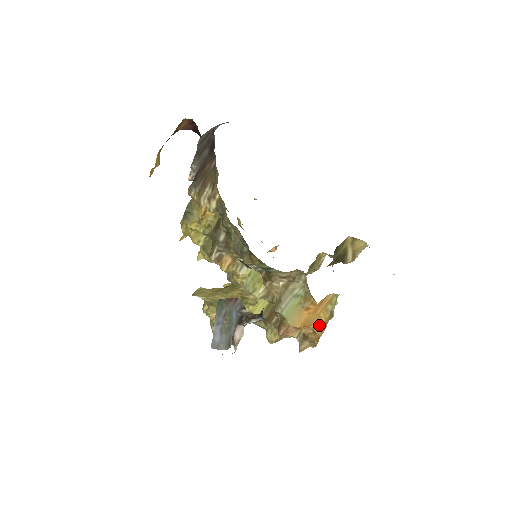
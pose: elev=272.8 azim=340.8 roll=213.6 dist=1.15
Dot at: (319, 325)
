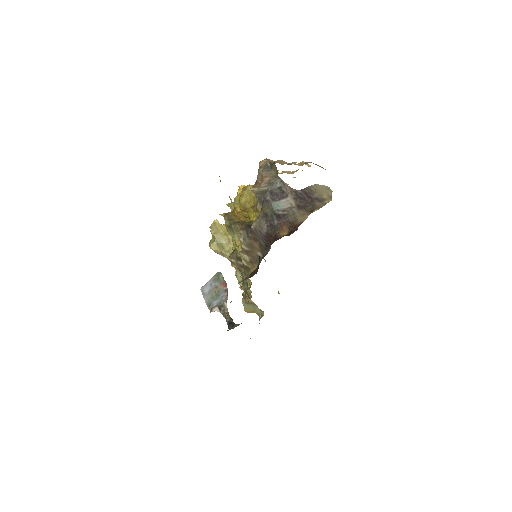
Dot at: occluded
